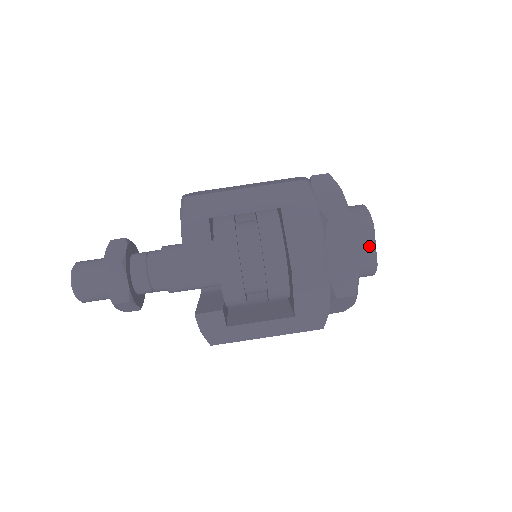
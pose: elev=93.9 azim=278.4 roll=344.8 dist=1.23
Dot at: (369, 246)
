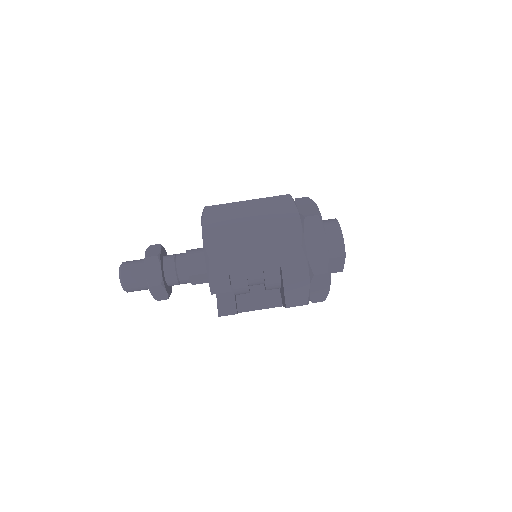
Dot at: (339, 265)
